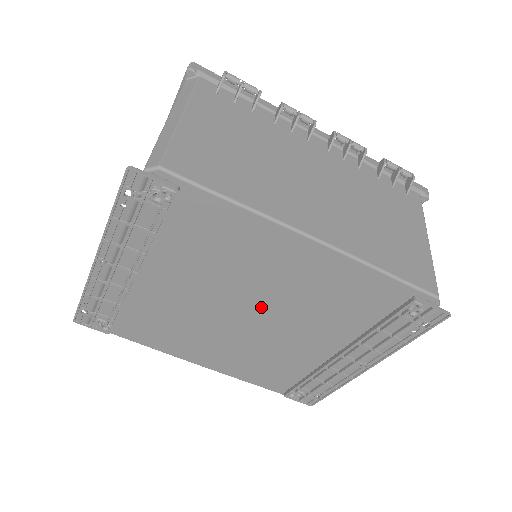
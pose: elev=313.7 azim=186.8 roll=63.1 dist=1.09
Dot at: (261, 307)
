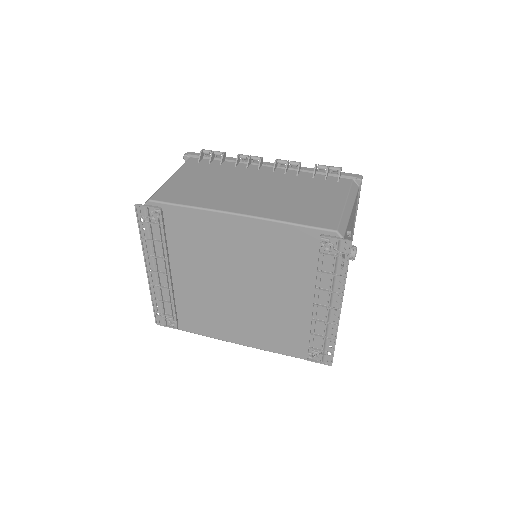
Dot at: (244, 278)
